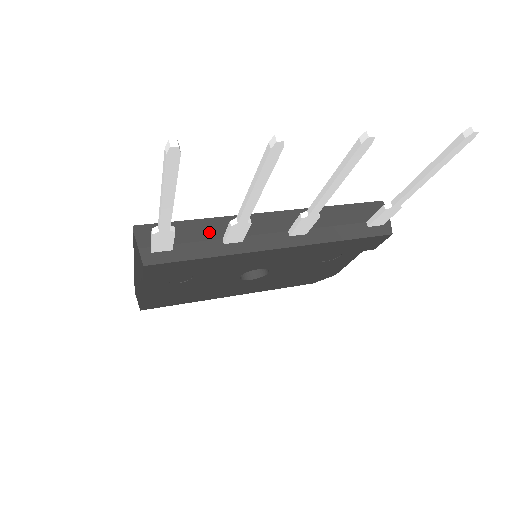
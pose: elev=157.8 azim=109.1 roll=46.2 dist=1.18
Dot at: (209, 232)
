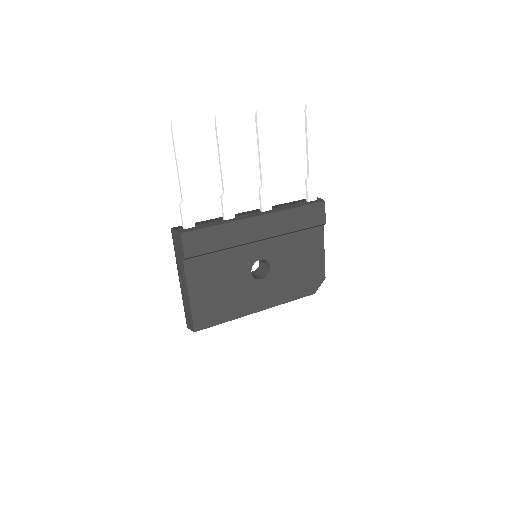
Dot at: (214, 220)
